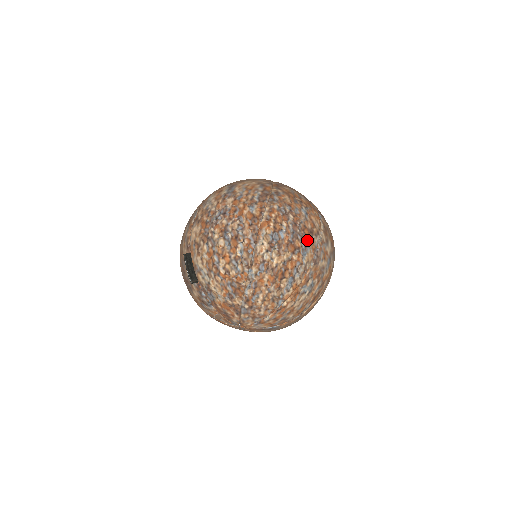
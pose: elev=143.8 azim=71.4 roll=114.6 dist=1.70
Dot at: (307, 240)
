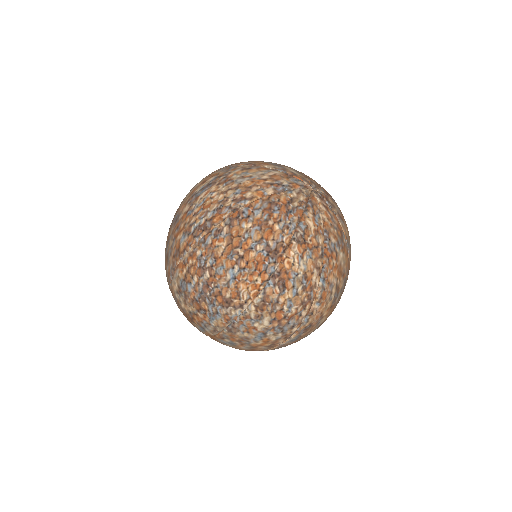
Dot at: (218, 308)
